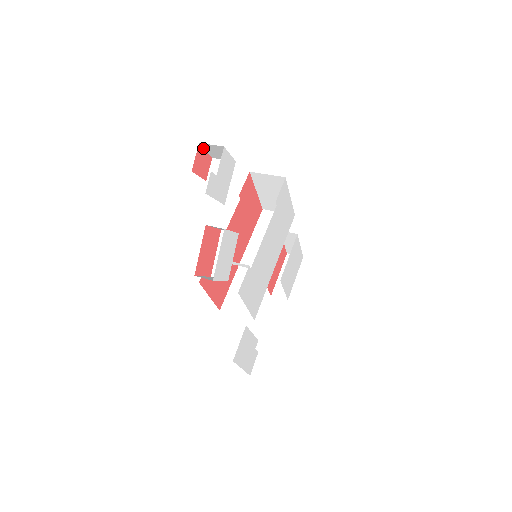
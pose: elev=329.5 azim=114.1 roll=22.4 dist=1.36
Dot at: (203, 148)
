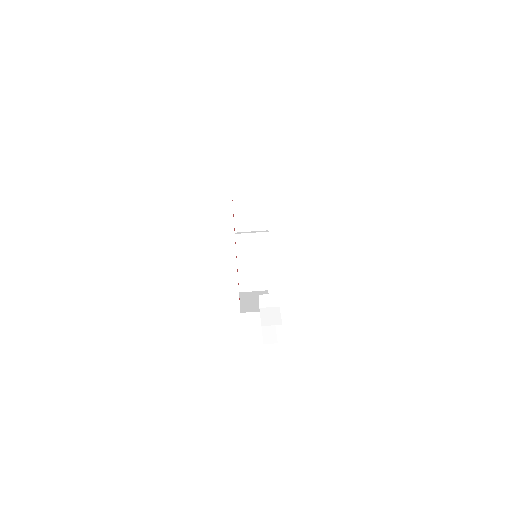
Dot at: occluded
